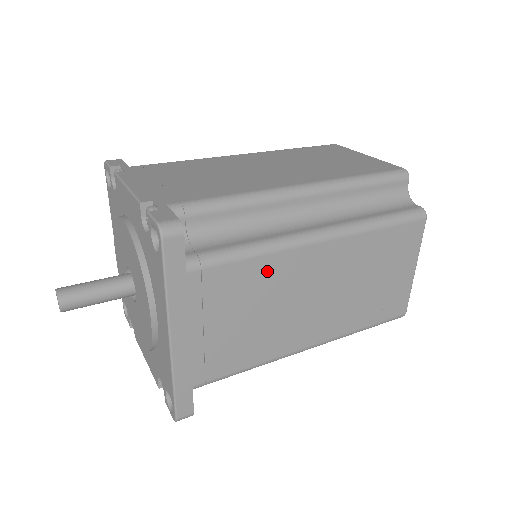
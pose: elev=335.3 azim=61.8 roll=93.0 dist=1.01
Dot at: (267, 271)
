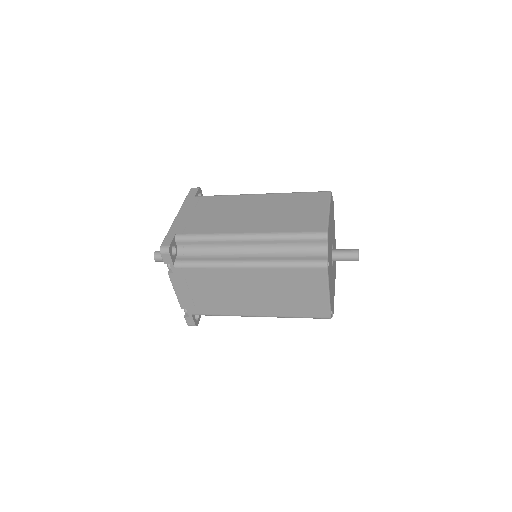
Dot at: (229, 200)
